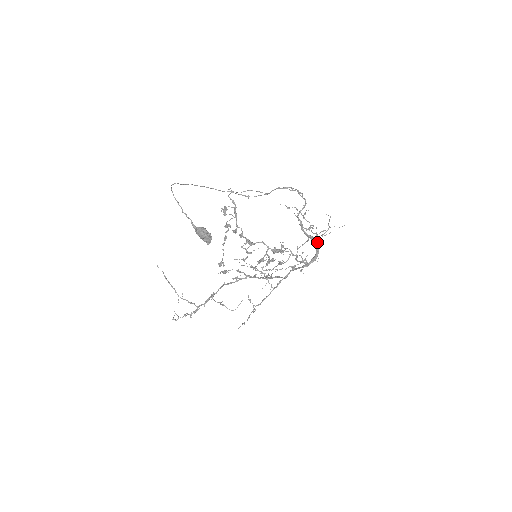
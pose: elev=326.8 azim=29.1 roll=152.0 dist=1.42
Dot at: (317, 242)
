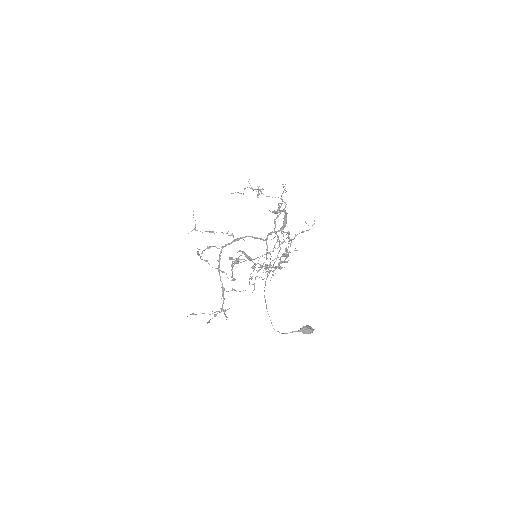
Dot at: (285, 211)
